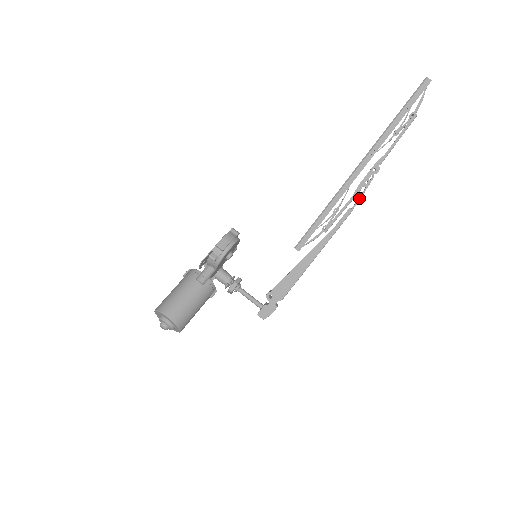
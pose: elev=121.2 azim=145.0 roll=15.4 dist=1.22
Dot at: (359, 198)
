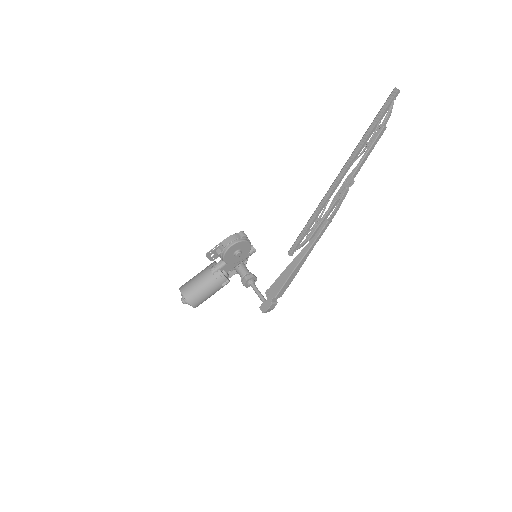
Dot at: (334, 209)
